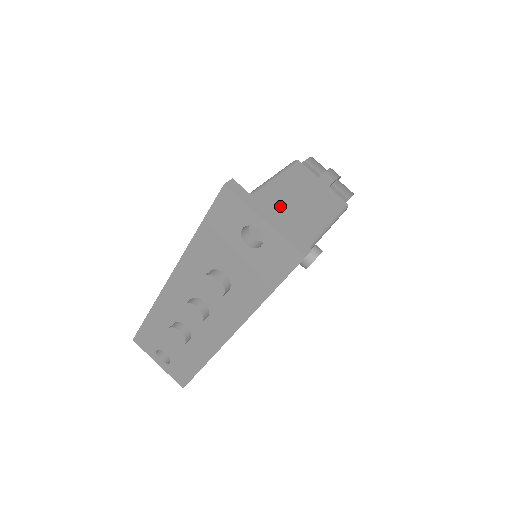
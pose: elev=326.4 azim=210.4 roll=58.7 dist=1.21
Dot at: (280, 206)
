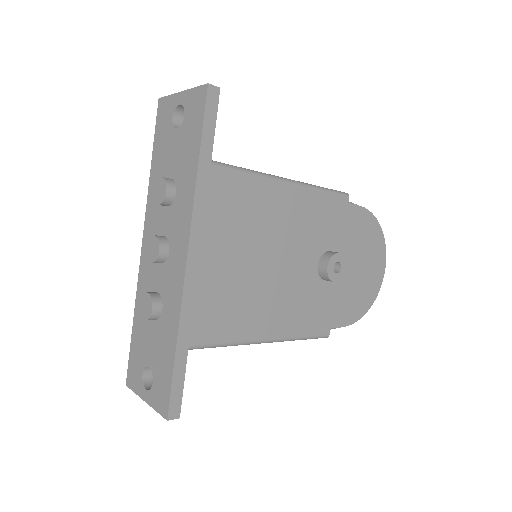
Dot at: occluded
